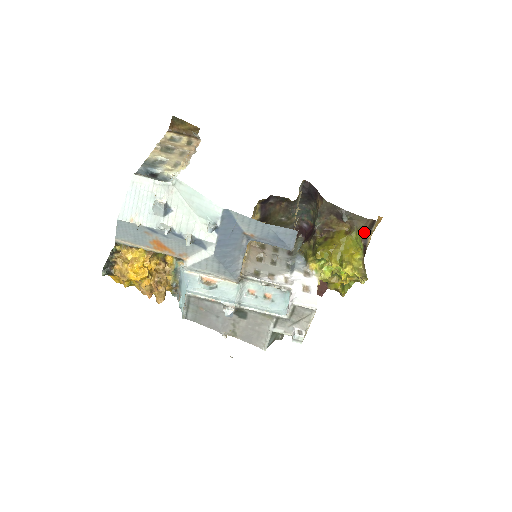
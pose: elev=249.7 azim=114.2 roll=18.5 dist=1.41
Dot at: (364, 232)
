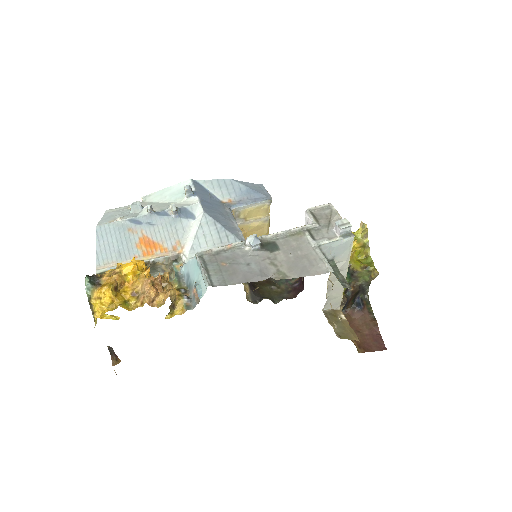
Dot at: occluded
